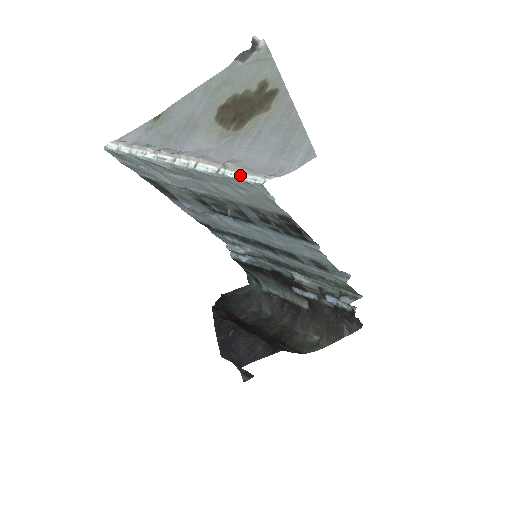
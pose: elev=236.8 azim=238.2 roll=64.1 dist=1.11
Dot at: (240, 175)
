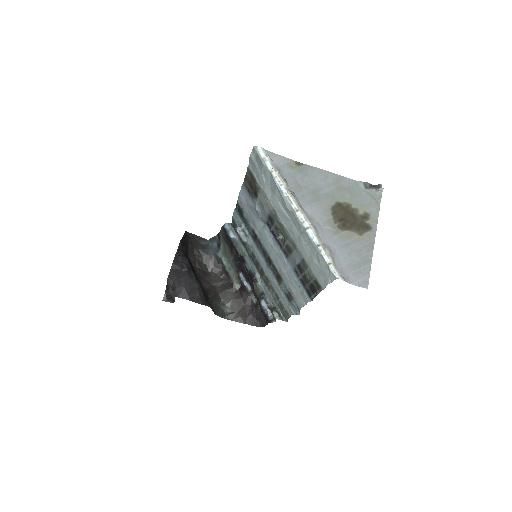
Dot at: (329, 261)
